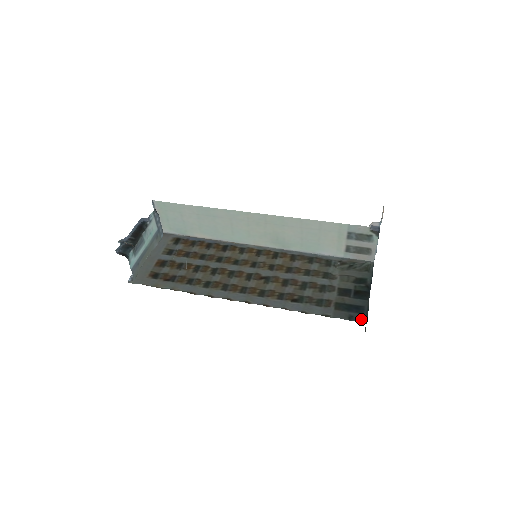
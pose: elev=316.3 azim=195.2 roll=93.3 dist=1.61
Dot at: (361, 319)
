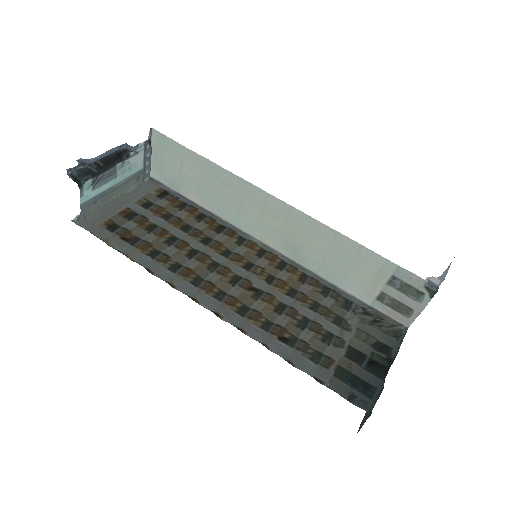
Dot at: (366, 406)
